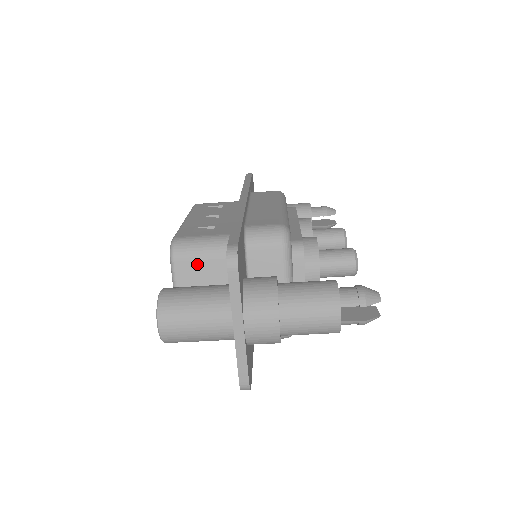
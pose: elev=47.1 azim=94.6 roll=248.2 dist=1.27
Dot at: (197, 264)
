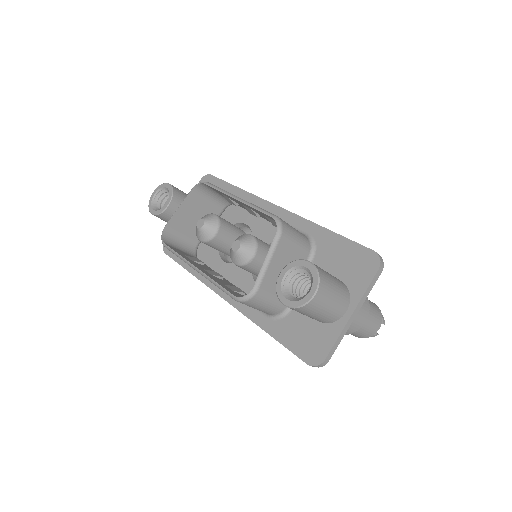
Dot at: (291, 248)
